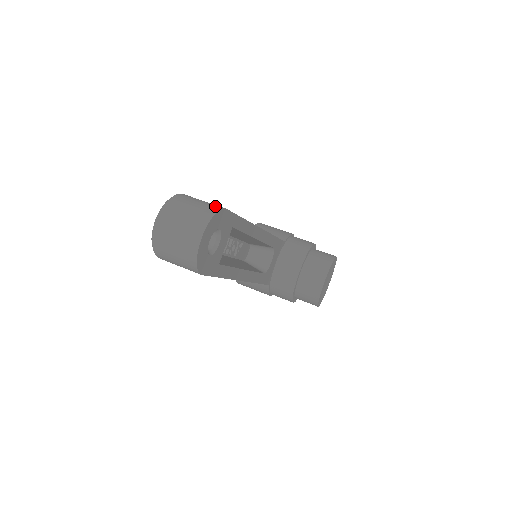
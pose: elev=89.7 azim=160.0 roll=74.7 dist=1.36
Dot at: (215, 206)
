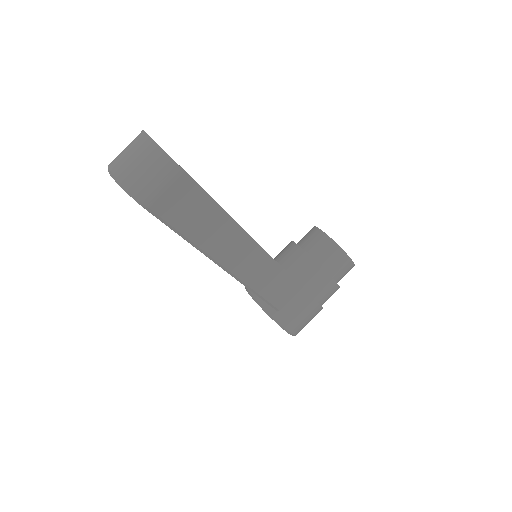
Dot at: occluded
